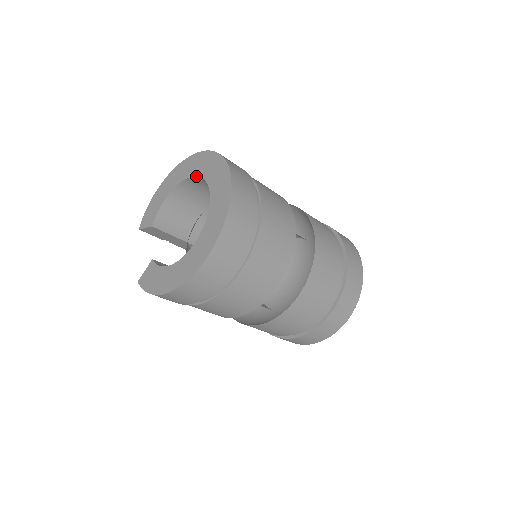
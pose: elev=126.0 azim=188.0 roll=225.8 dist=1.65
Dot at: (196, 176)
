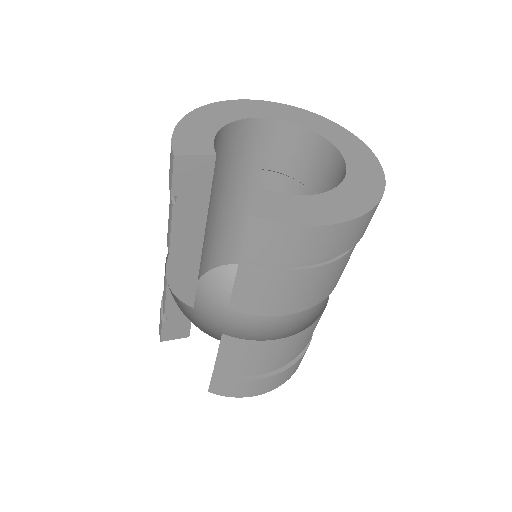
Dot at: (273, 118)
